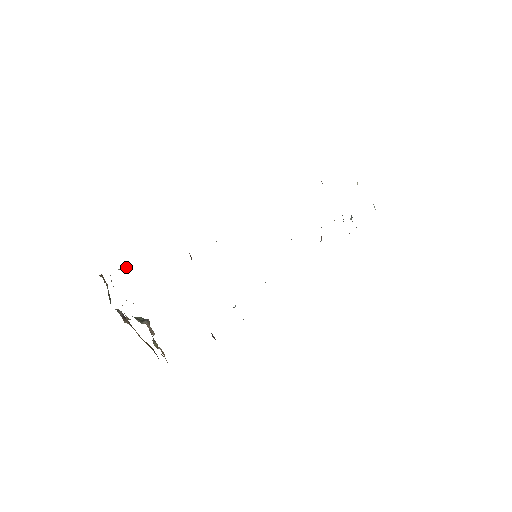
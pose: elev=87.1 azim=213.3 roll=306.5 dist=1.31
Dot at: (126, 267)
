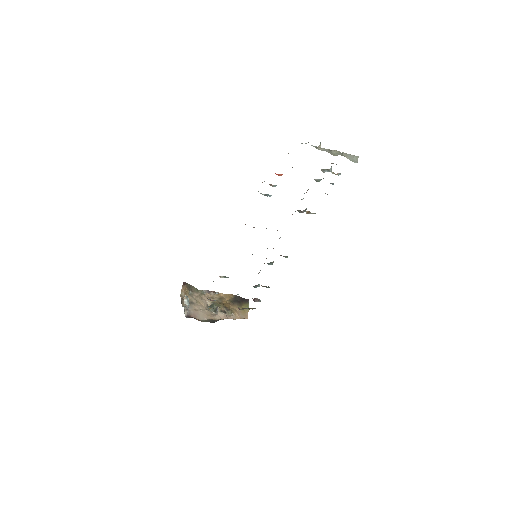
Dot at: (187, 309)
